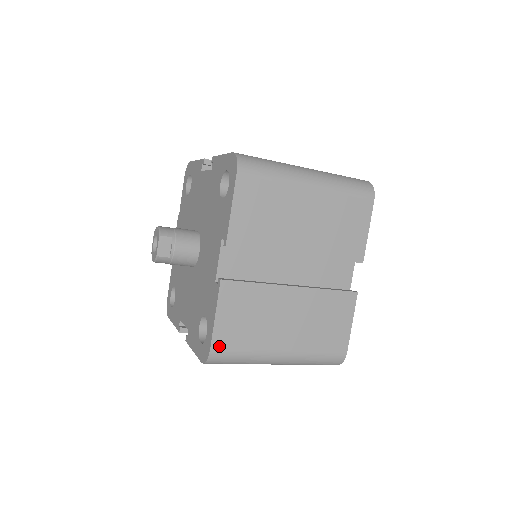
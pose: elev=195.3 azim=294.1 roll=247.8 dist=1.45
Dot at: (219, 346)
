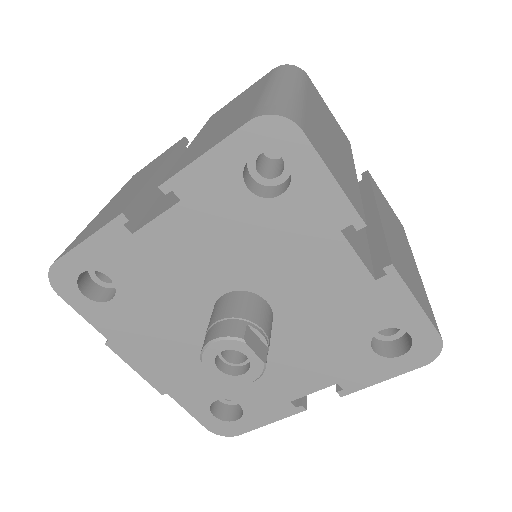
Dot at: (435, 324)
